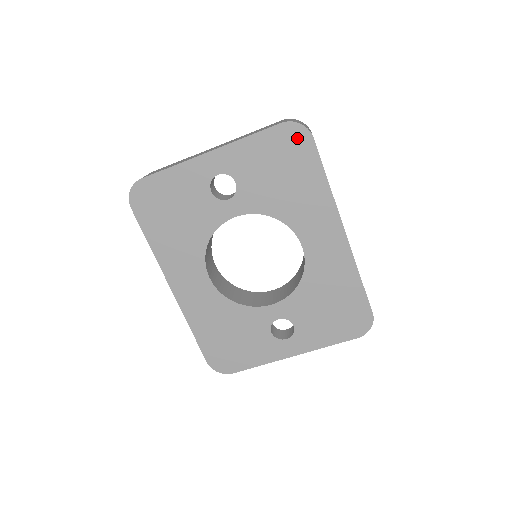
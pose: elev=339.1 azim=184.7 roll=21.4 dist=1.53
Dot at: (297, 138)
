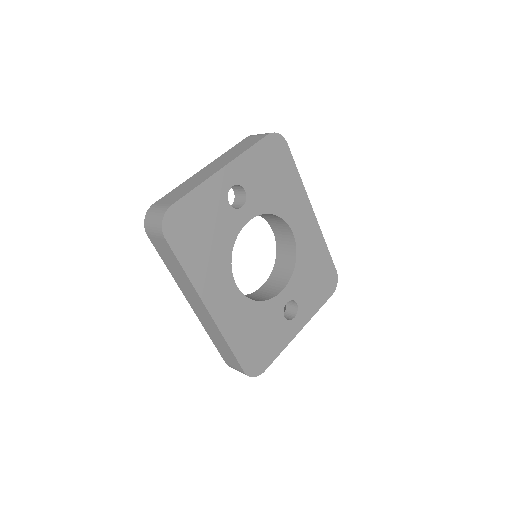
Dot at: (278, 145)
